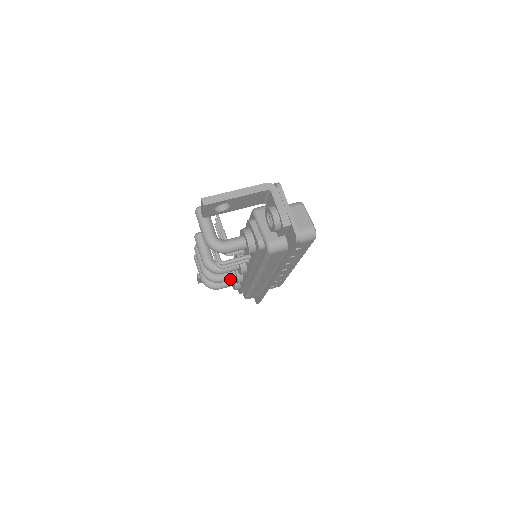
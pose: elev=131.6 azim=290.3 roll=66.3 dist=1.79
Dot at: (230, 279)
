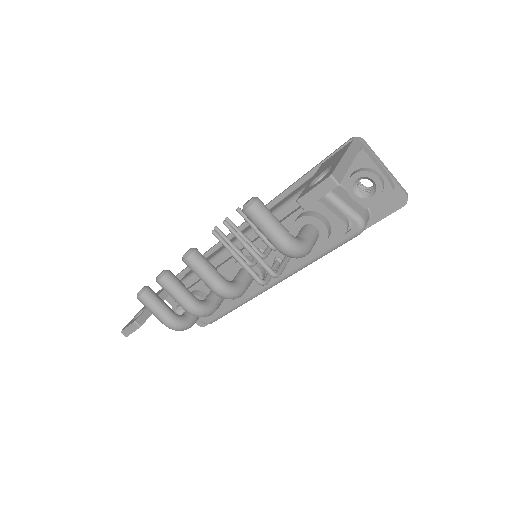
Dot at: (221, 302)
